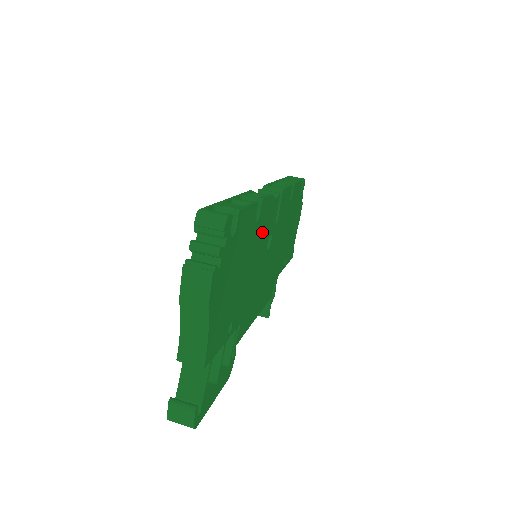
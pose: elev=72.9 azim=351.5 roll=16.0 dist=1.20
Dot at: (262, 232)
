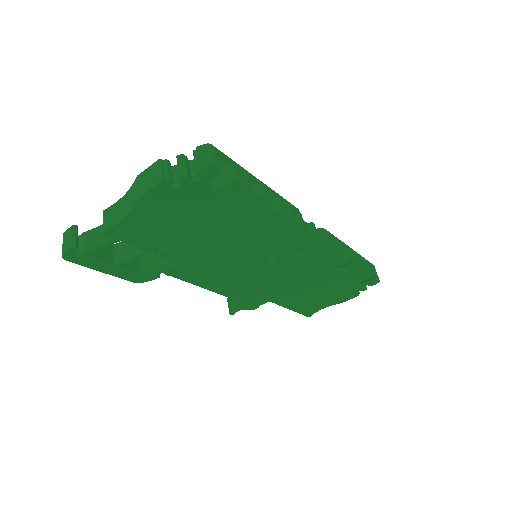
Dot at: (265, 238)
